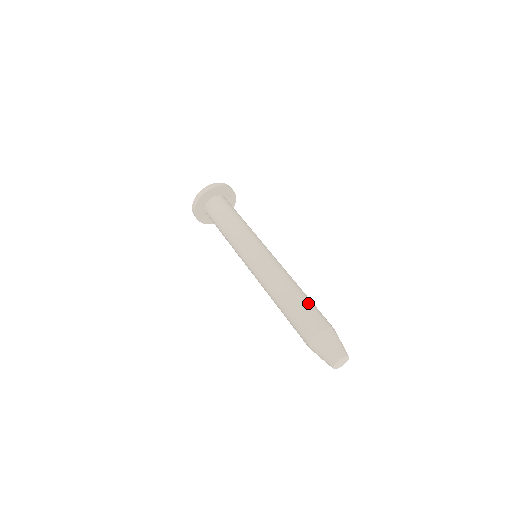
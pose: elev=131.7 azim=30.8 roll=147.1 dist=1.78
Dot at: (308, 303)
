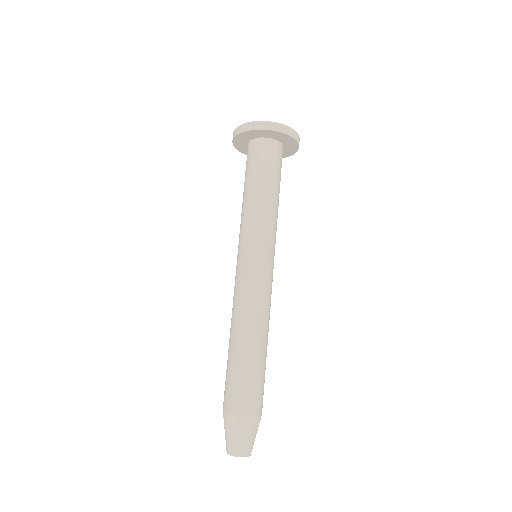
Dot at: (260, 371)
